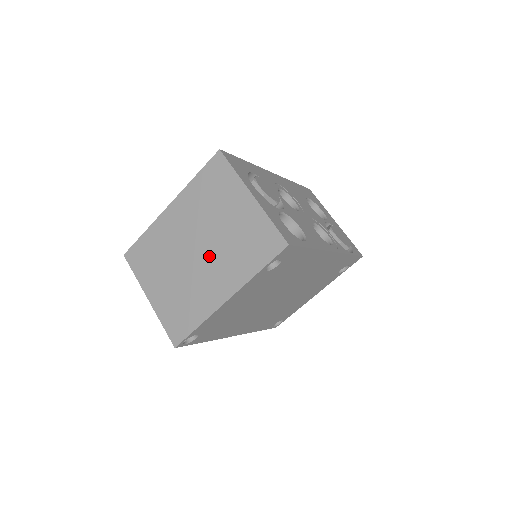
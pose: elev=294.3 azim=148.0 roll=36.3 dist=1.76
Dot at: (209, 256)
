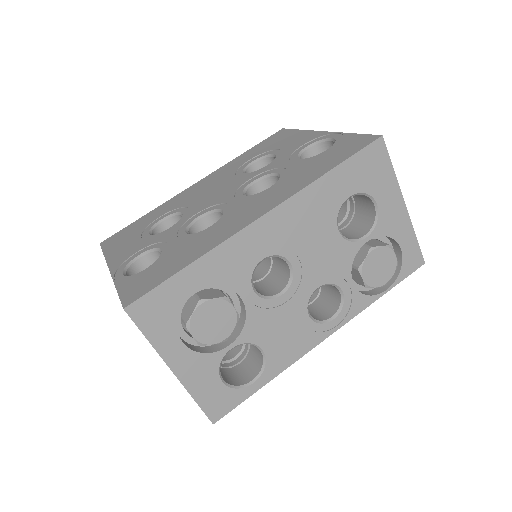
Dot at: occluded
